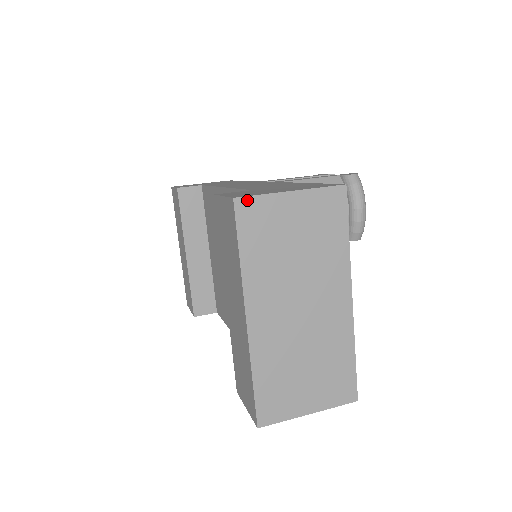
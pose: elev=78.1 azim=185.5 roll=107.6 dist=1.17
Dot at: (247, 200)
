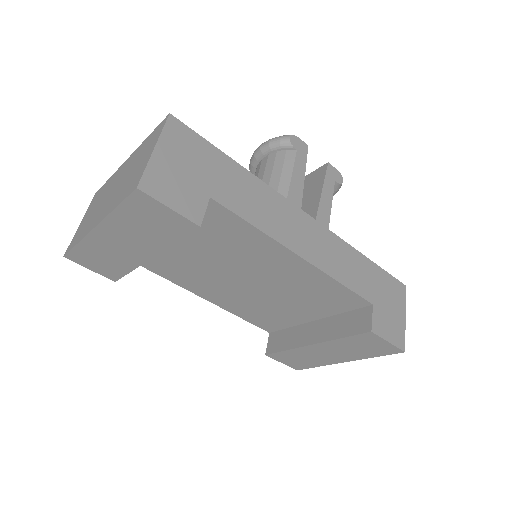
Dot at: (403, 344)
